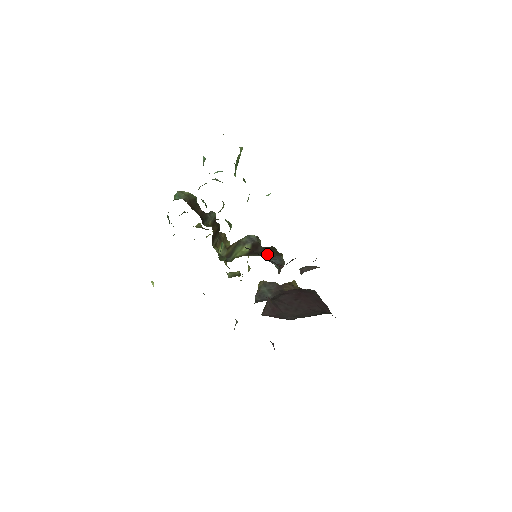
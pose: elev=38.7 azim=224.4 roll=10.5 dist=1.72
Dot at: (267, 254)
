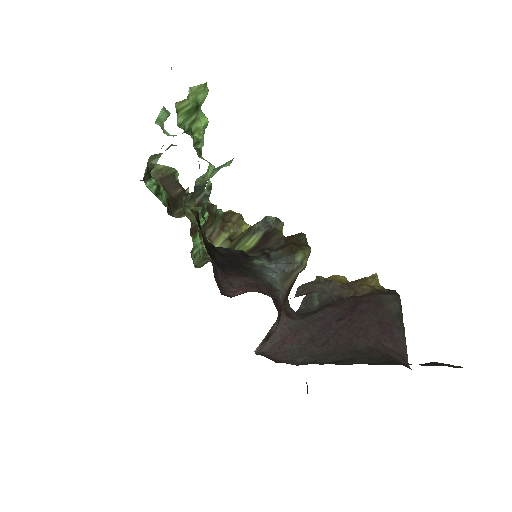
Dot at: (270, 253)
